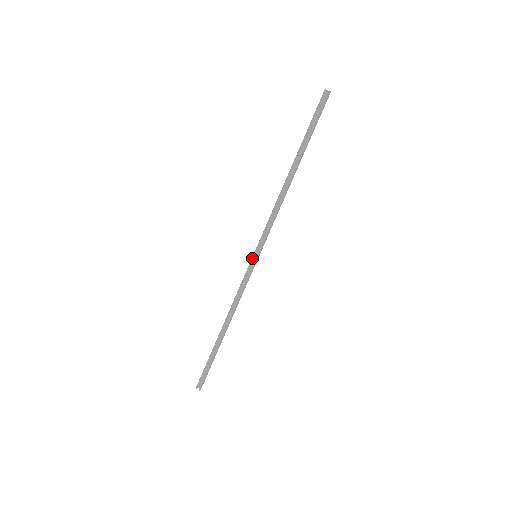
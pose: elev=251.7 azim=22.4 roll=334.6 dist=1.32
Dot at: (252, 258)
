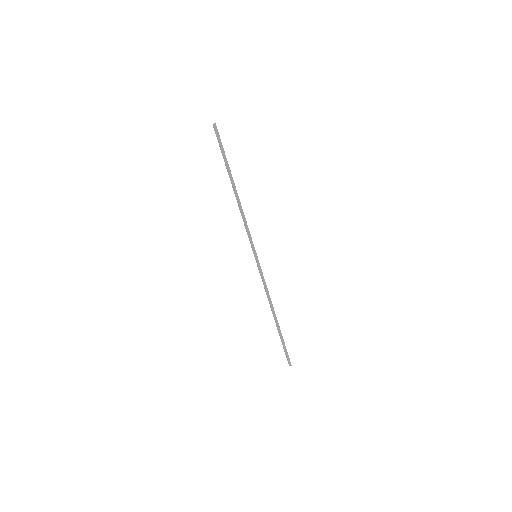
Dot at: (255, 258)
